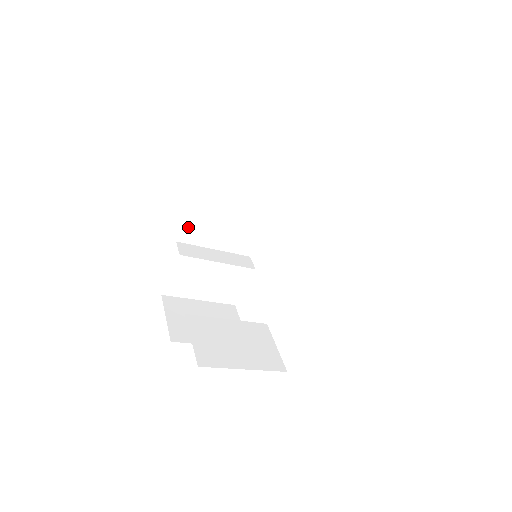
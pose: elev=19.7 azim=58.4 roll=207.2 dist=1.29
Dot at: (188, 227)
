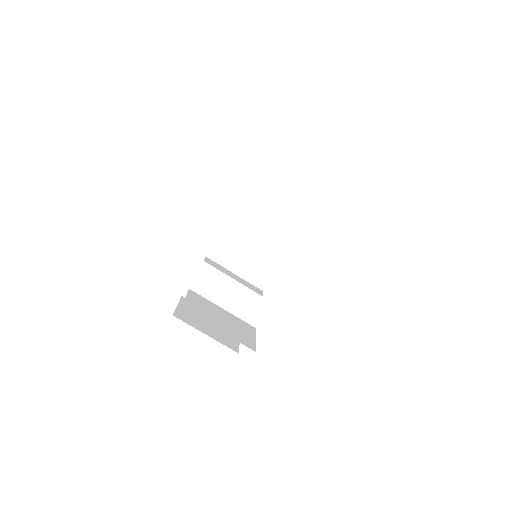
Dot at: (217, 246)
